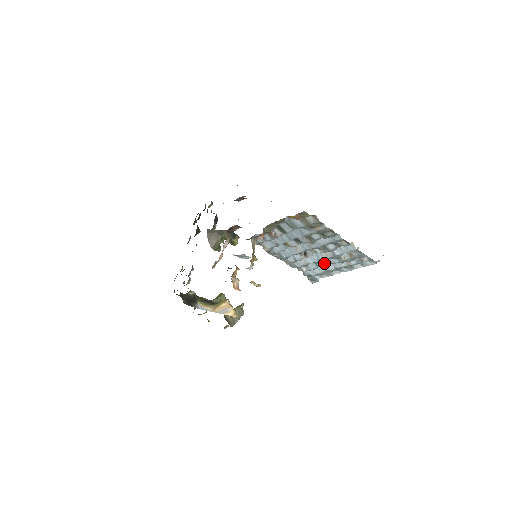
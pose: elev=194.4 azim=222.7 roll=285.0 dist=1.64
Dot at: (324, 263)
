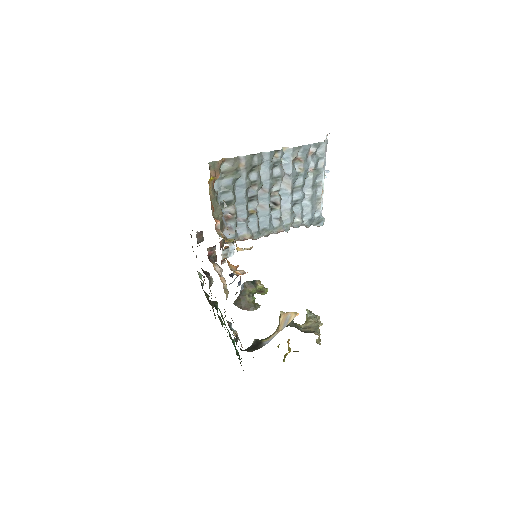
Dot at: (298, 194)
